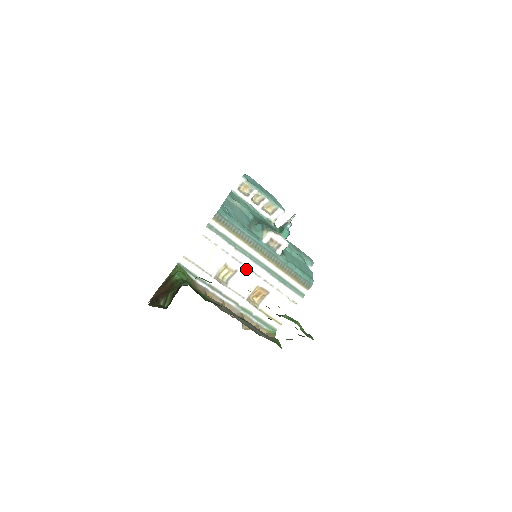
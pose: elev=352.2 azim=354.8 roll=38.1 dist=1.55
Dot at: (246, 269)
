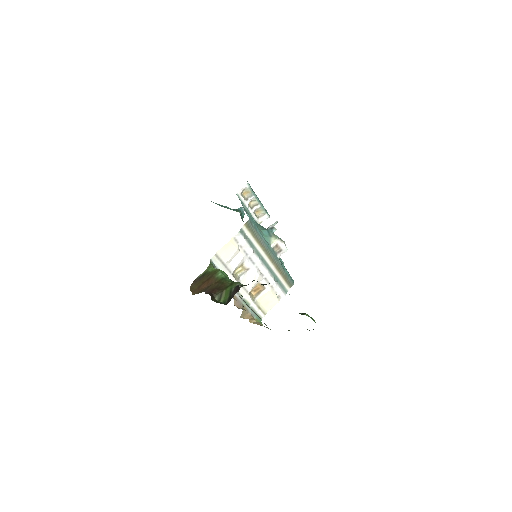
Dot at: (256, 268)
